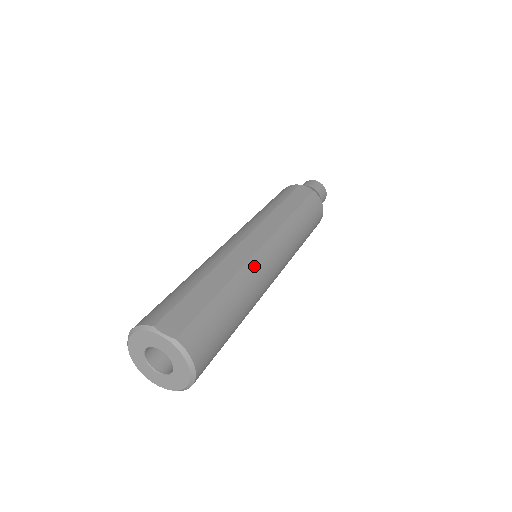
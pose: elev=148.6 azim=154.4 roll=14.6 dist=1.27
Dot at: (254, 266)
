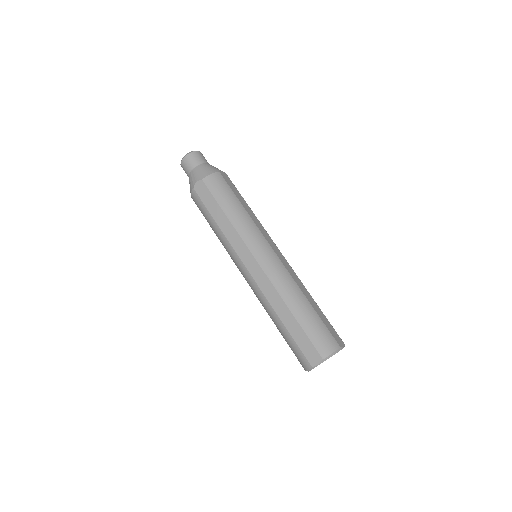
Dot at: occluded
